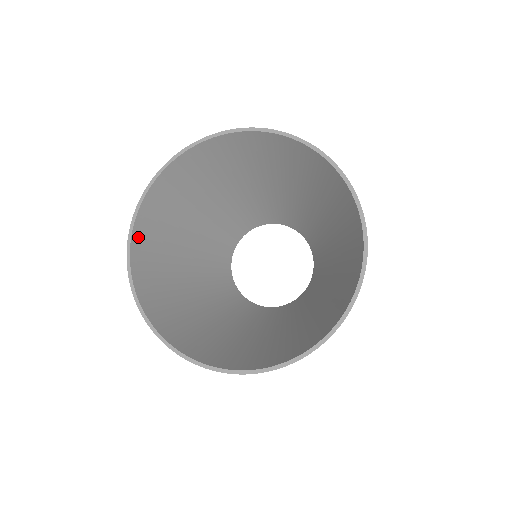
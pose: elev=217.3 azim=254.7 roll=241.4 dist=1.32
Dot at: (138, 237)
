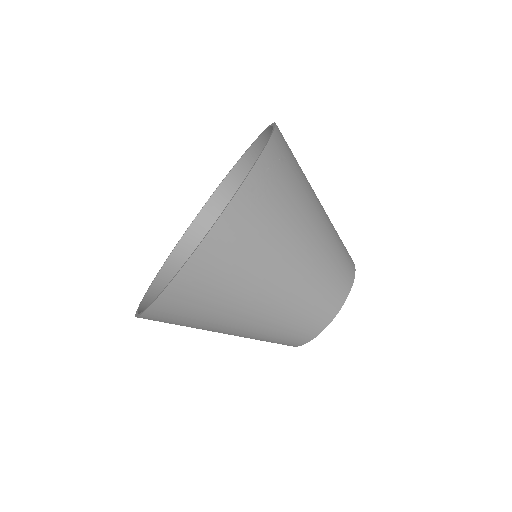
Dot at: (174, 261)
